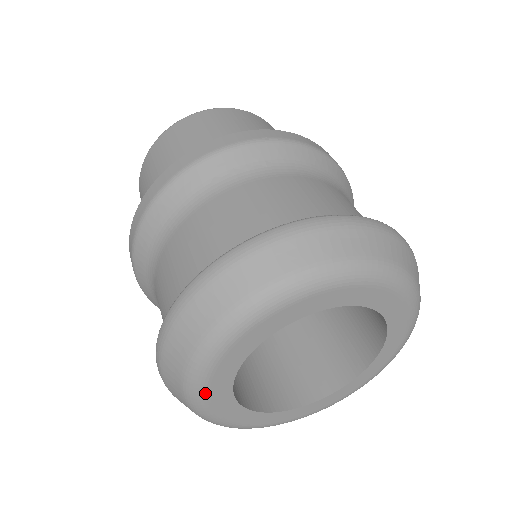
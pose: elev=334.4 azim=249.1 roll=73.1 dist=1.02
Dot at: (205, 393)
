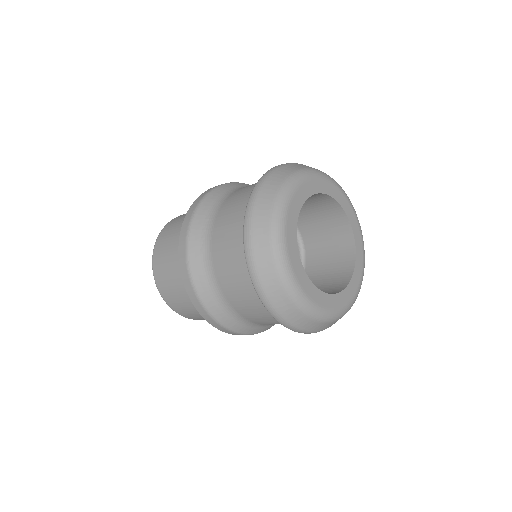
Dot at: (315, 305)
